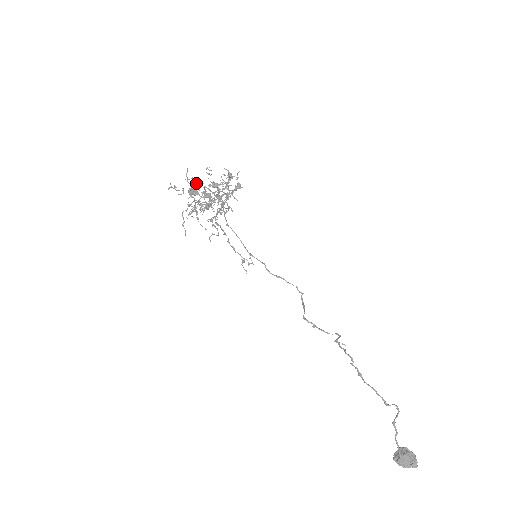
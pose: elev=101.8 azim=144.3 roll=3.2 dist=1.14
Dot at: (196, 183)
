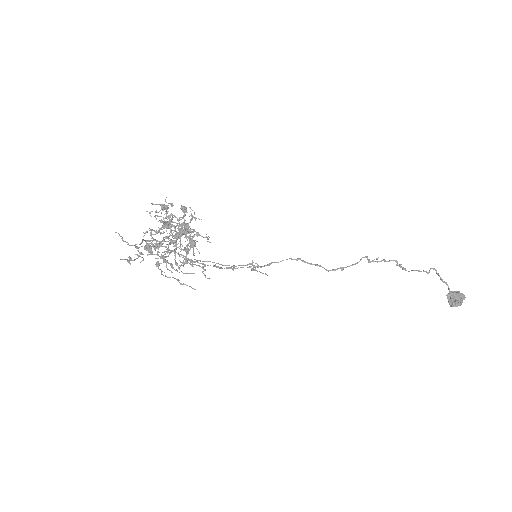
Dot at: (156, 233)
